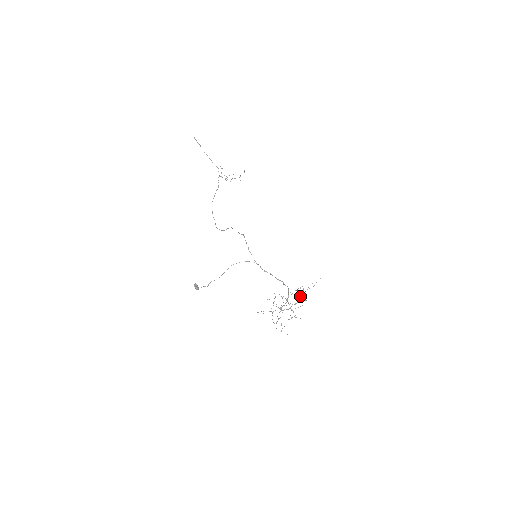
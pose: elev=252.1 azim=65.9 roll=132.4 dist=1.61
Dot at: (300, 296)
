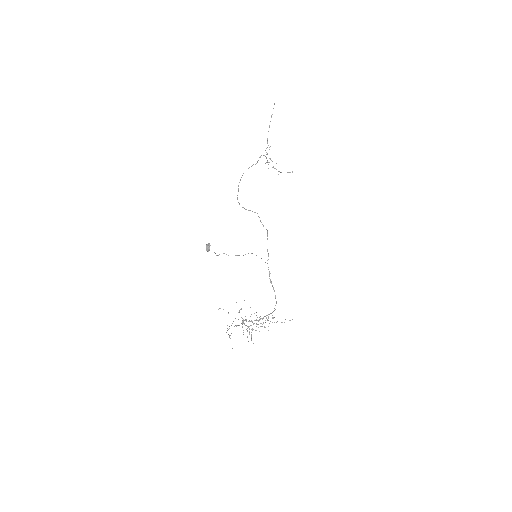
Dot at: occluded
